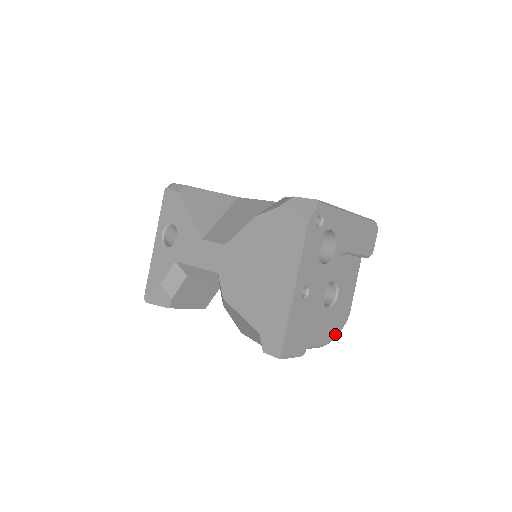
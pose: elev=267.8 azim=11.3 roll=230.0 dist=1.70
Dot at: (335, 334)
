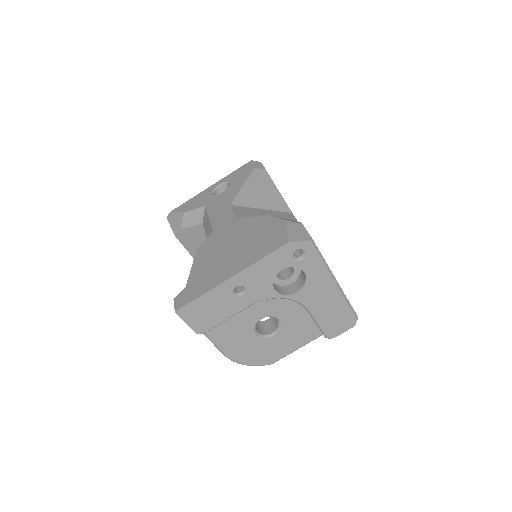
Dot at: (245, 361)
